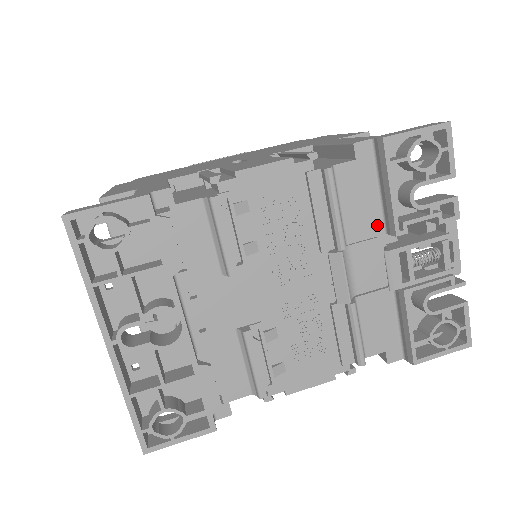
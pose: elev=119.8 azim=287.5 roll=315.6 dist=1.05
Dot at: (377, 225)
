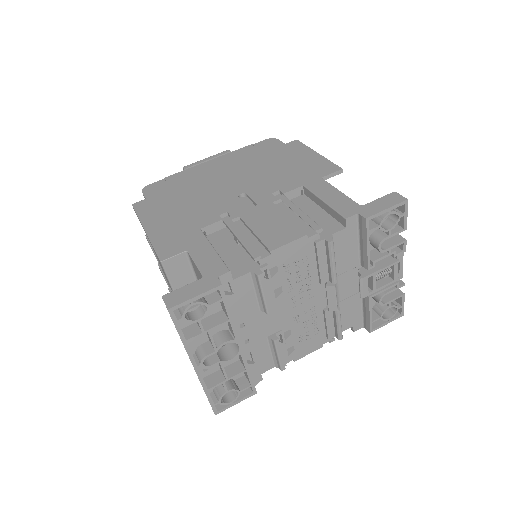
Dot at: (355, 261)
